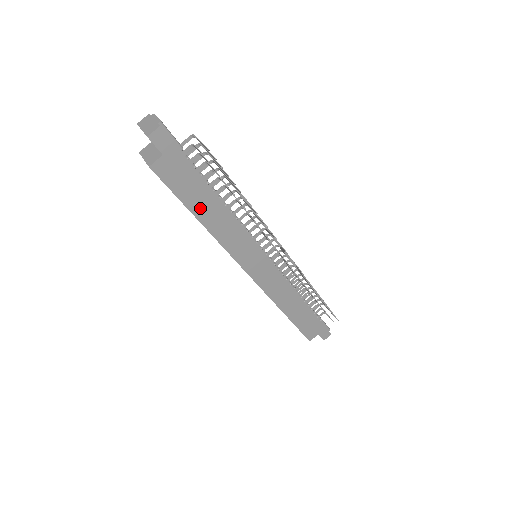
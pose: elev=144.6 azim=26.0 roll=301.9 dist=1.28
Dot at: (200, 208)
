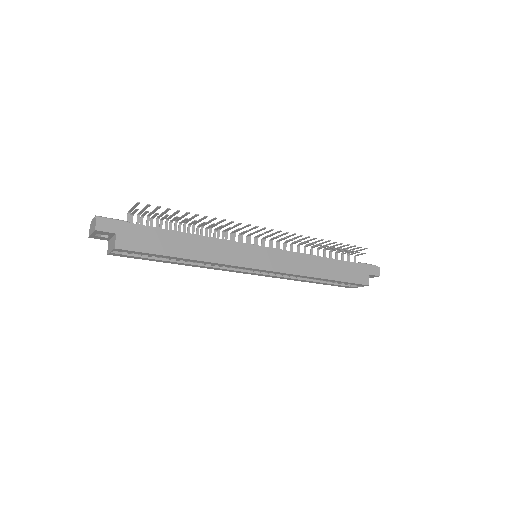
Dot at: (176, 249)
